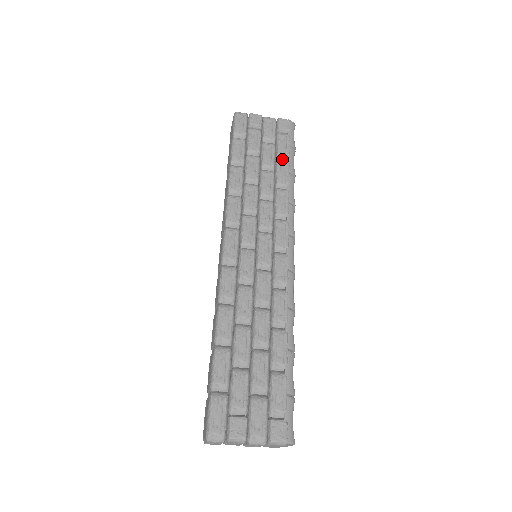
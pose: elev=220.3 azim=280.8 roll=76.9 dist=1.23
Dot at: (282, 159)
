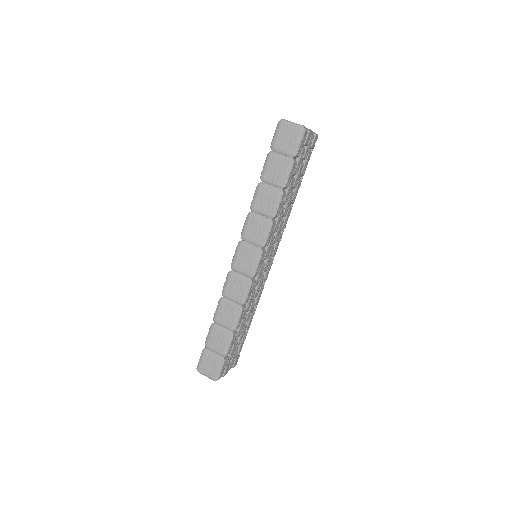
Dot at: occluded
